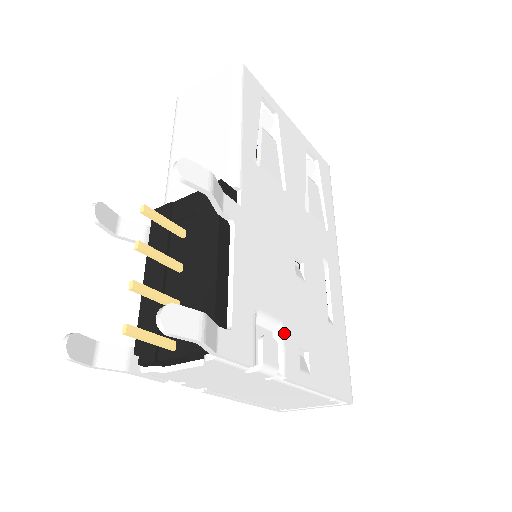
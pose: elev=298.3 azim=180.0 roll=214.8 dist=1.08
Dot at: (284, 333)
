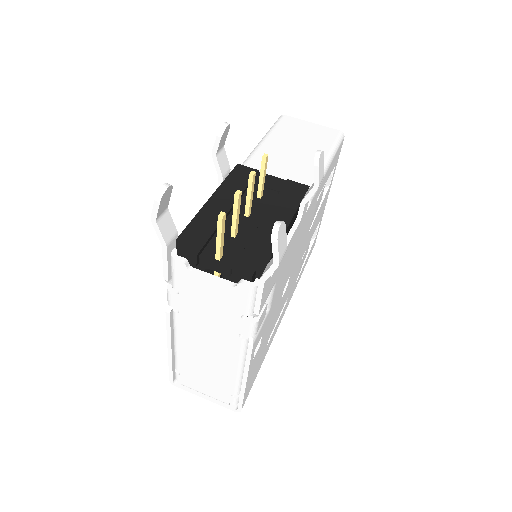
Dot at: (267, 316)
